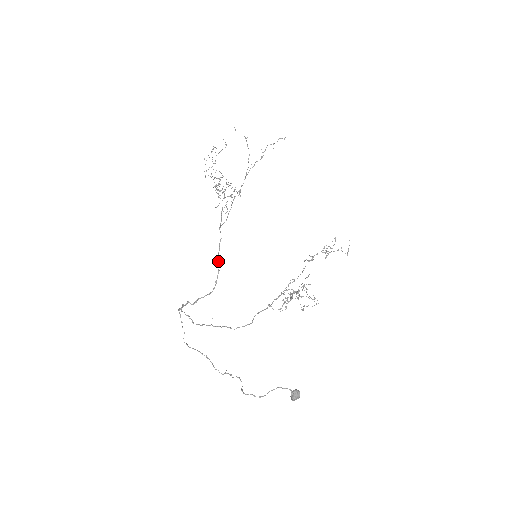
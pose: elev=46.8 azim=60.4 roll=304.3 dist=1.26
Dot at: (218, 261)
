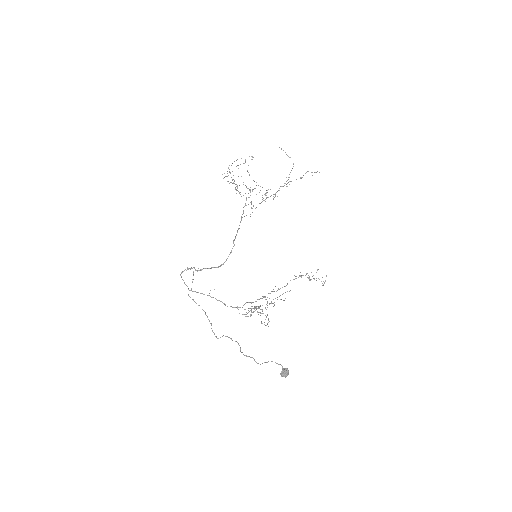
Dot at: (233, 243)
